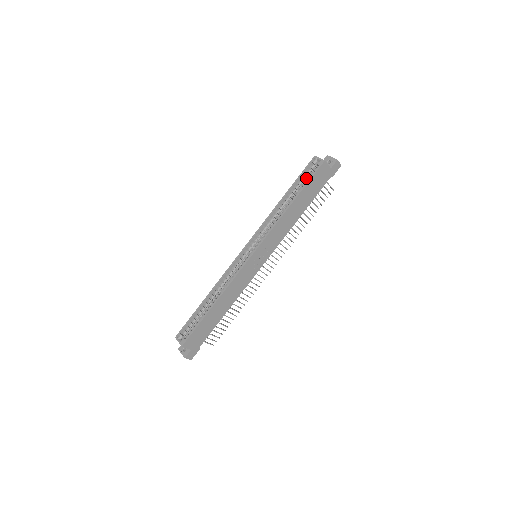
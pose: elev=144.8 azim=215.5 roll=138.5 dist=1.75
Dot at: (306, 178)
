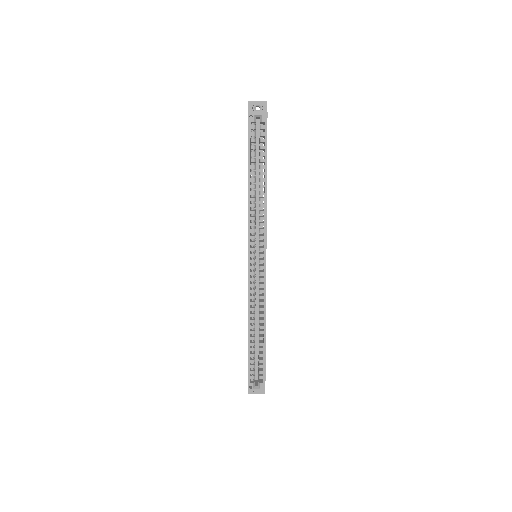
Dot at: (255, 143)
